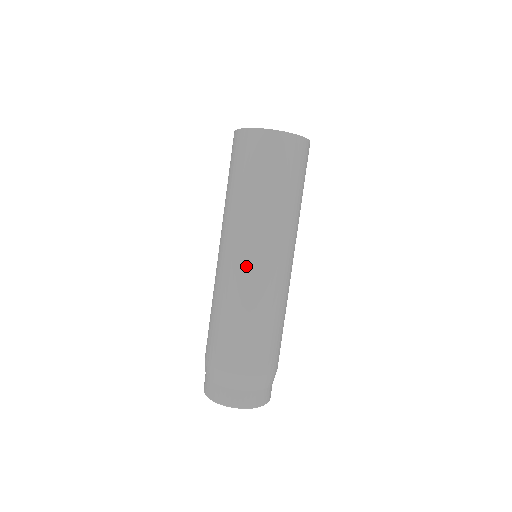
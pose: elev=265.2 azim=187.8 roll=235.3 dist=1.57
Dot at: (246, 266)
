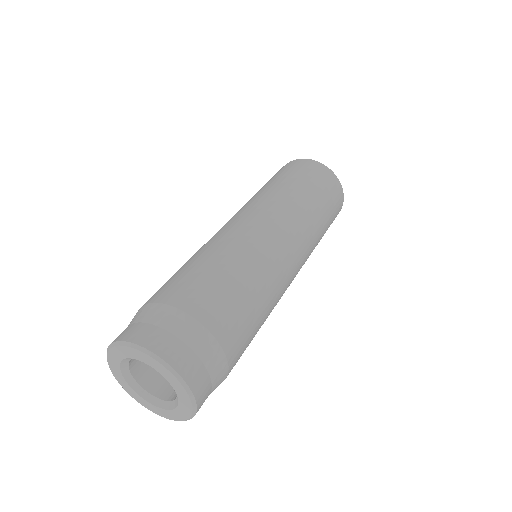
Dot at: occluded
